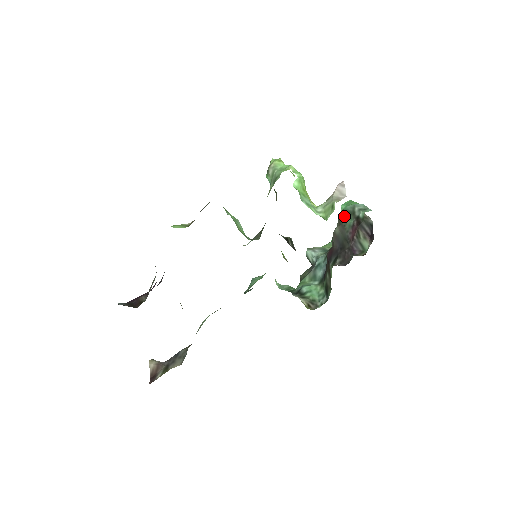
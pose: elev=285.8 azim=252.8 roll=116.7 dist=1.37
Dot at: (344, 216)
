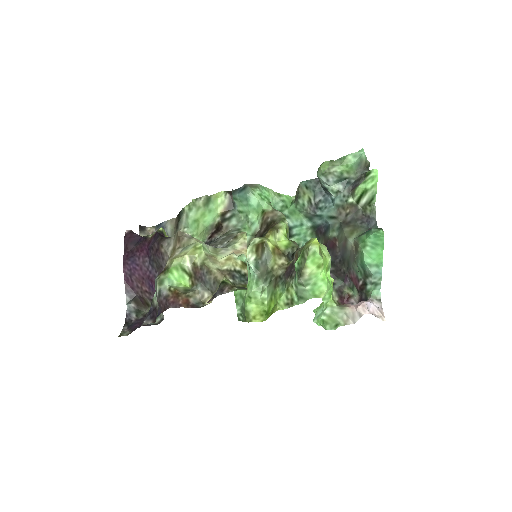
Dot at: (359, 266)
